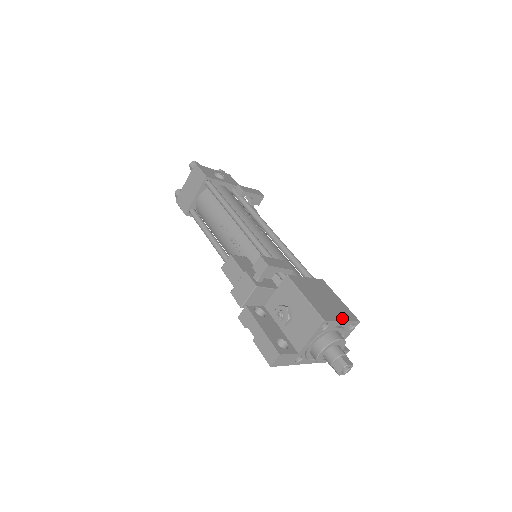
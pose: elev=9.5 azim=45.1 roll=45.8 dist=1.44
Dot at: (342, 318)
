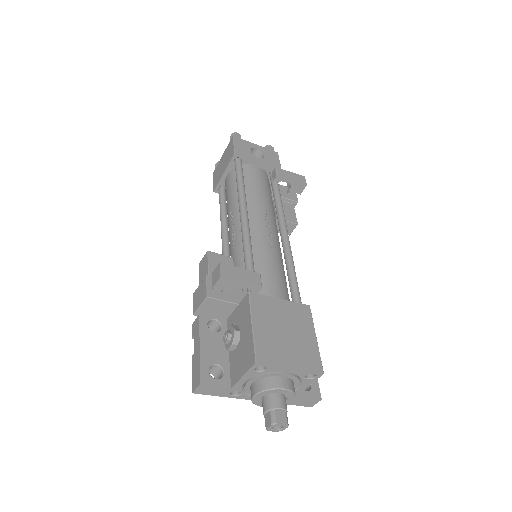
Dot at: (293, 364)
